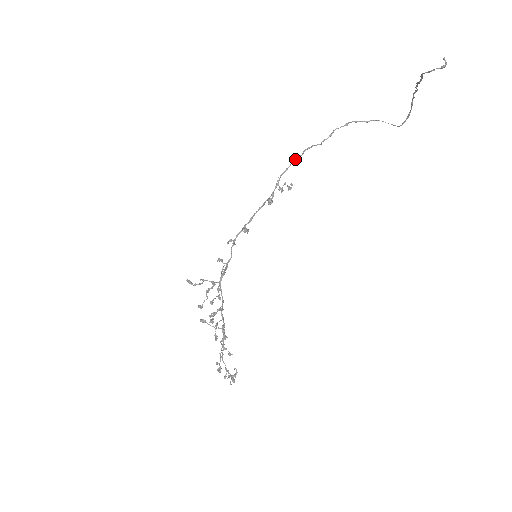
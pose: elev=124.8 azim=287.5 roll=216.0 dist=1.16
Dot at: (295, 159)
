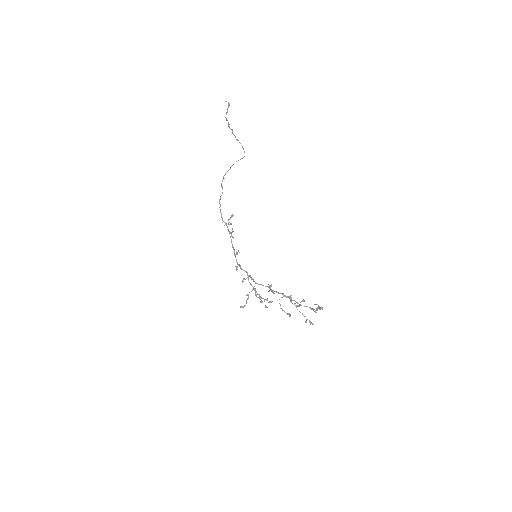
Dot at: (220, 209)
